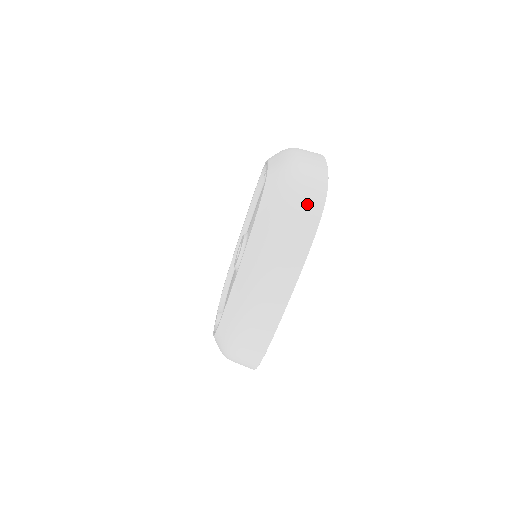
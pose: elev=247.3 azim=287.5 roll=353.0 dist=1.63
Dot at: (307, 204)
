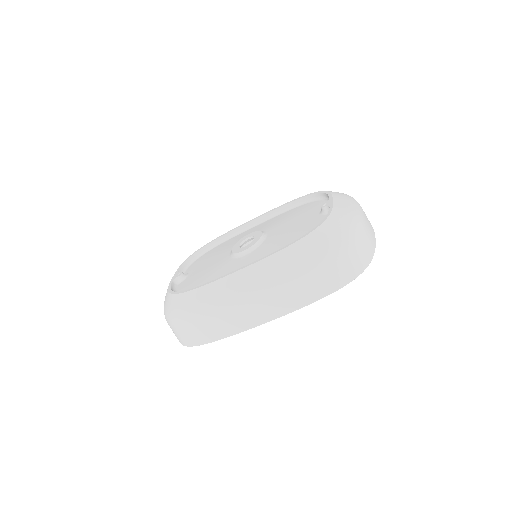
Dot at: (350, 264)
